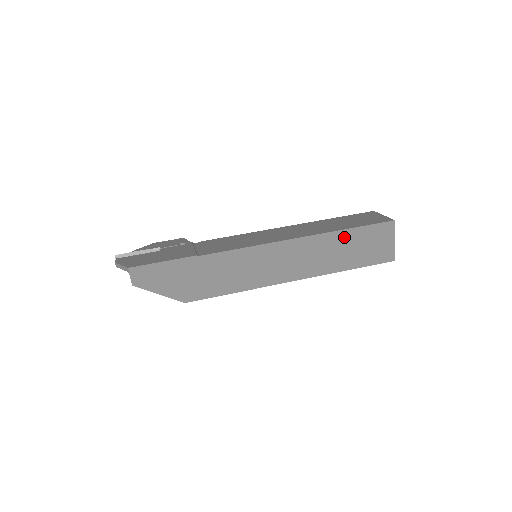
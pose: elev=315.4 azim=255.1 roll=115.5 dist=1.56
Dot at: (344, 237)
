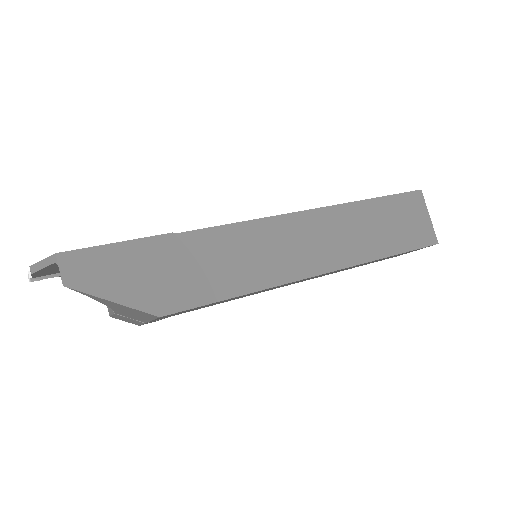
Dot at: (370, 210)
